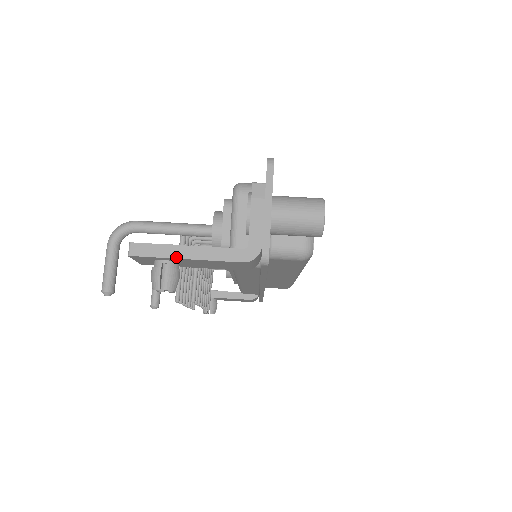
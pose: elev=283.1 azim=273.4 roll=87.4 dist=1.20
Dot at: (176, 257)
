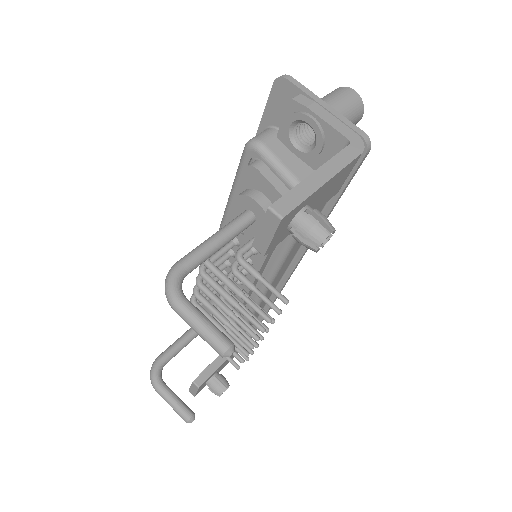
Dot at: (318, 187)
